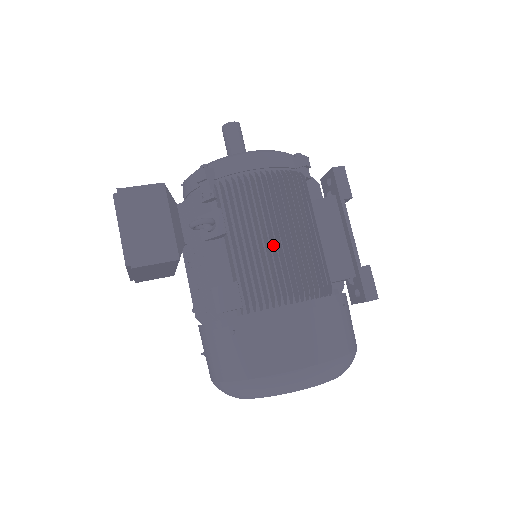
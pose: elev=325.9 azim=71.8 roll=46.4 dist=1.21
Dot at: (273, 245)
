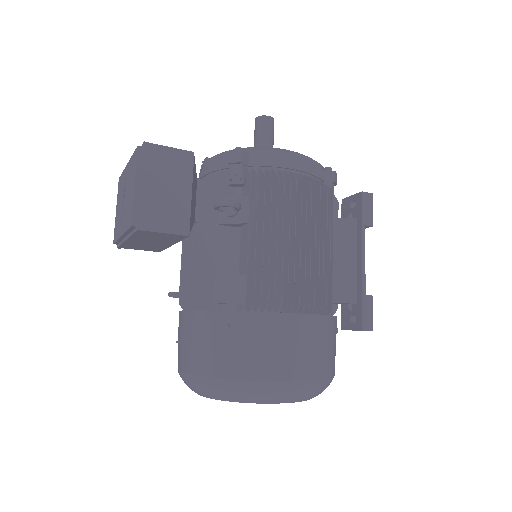
Dot at: (291, 249)
